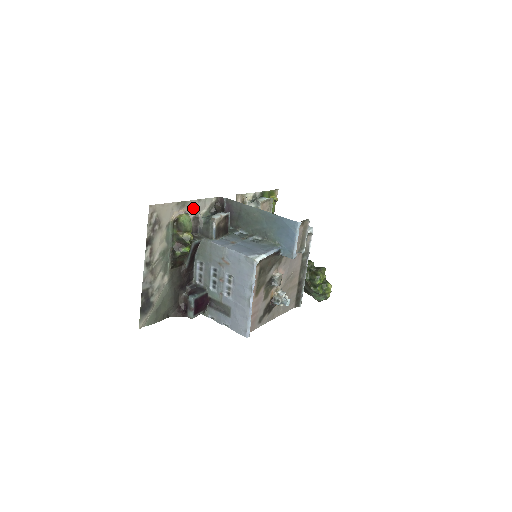
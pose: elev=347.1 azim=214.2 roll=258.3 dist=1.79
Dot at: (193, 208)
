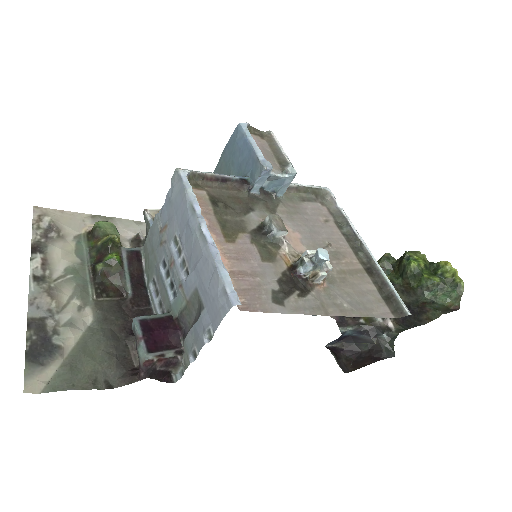
Dot at: (127, 228)
